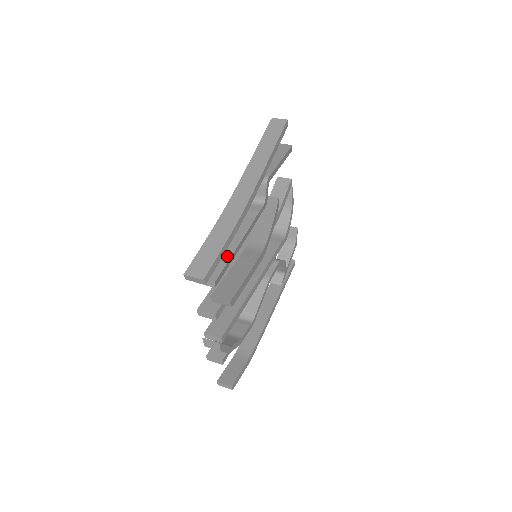
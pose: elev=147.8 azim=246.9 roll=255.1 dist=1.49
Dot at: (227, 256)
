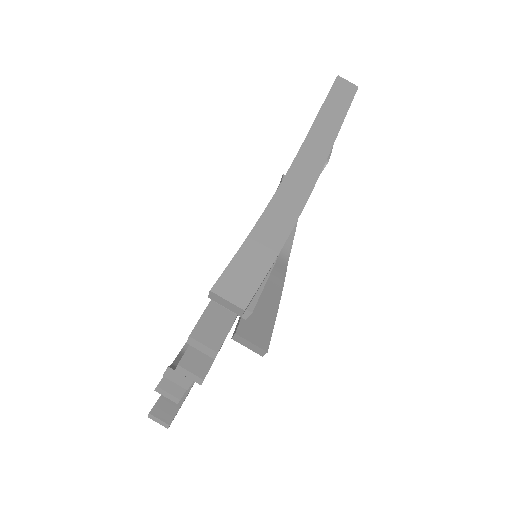
Dot at: occluded
